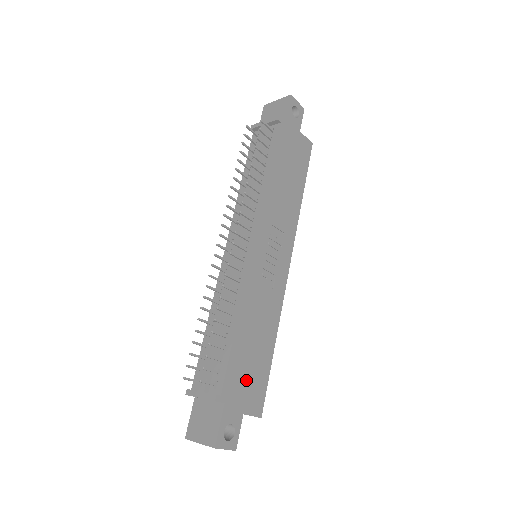
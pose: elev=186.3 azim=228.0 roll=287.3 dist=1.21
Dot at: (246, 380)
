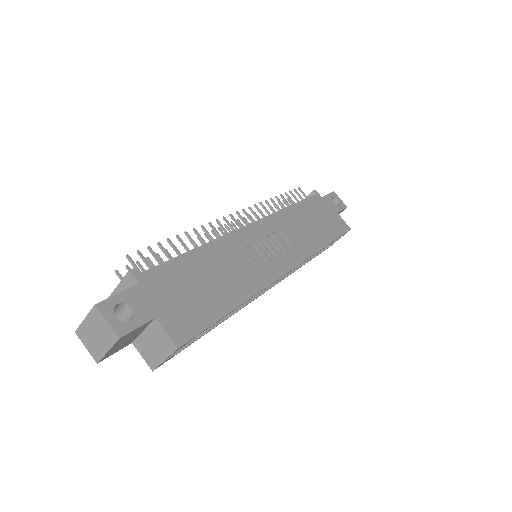
Dot at: (180, 295)
